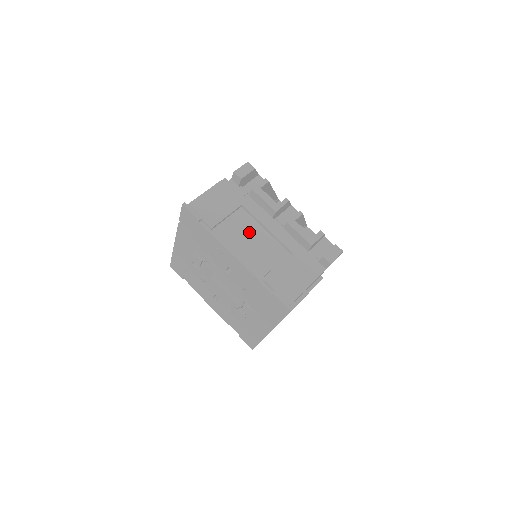
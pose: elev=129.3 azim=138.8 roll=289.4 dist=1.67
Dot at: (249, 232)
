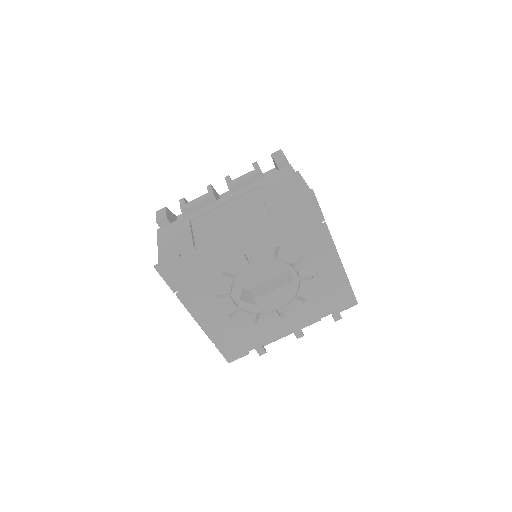
Dot at: (218, 219)
